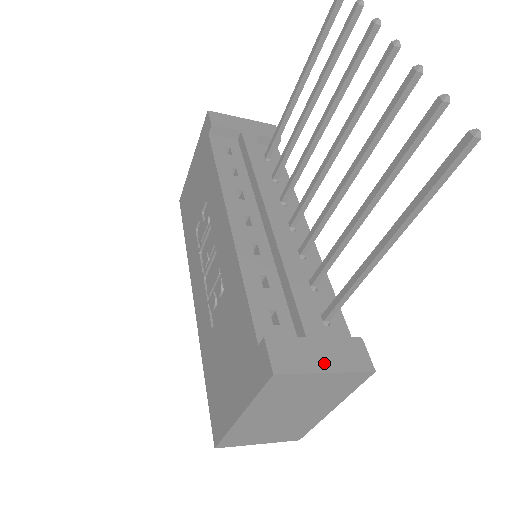
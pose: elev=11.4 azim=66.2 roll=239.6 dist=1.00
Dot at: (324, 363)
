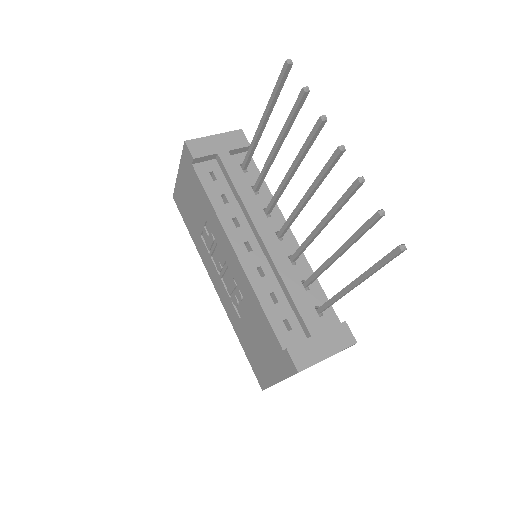
Dot at: (326, 351)
